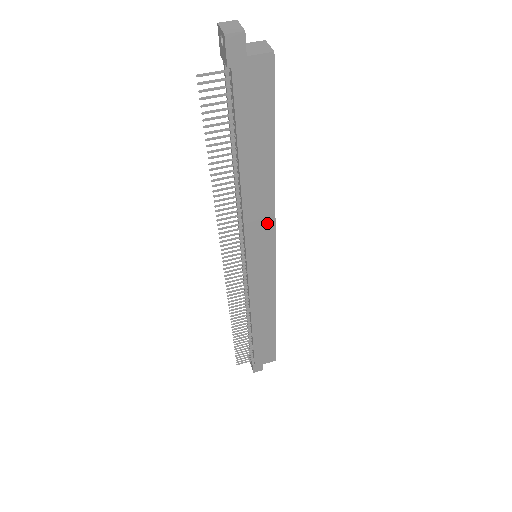
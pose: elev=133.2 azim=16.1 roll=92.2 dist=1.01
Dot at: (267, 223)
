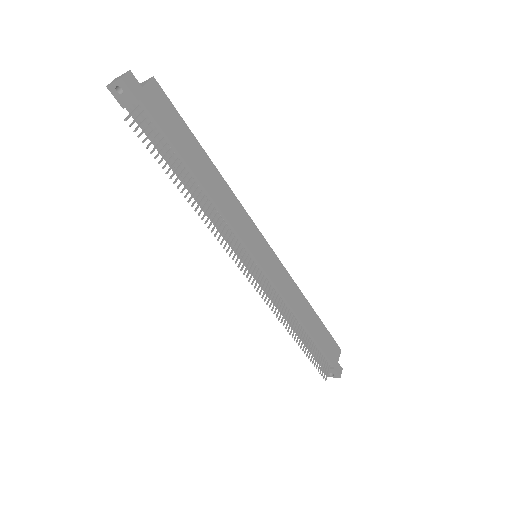
Dot at: (242, 215)
